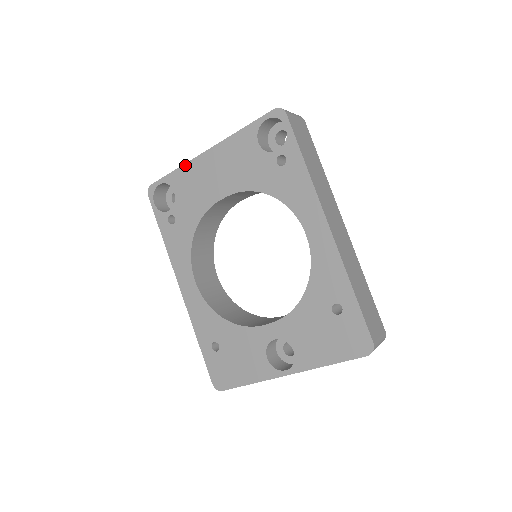
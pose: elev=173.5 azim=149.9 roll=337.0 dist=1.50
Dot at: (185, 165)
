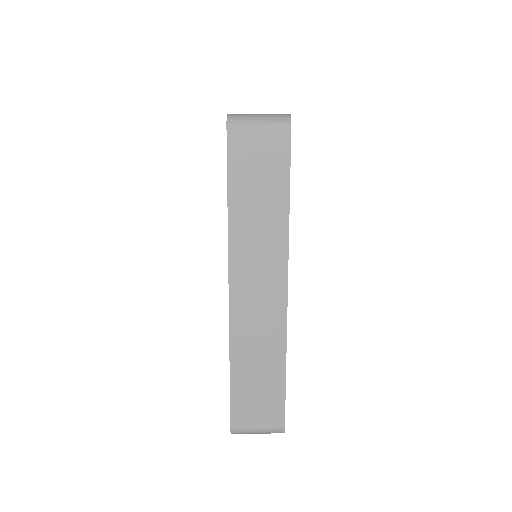
Dot at: occluded
